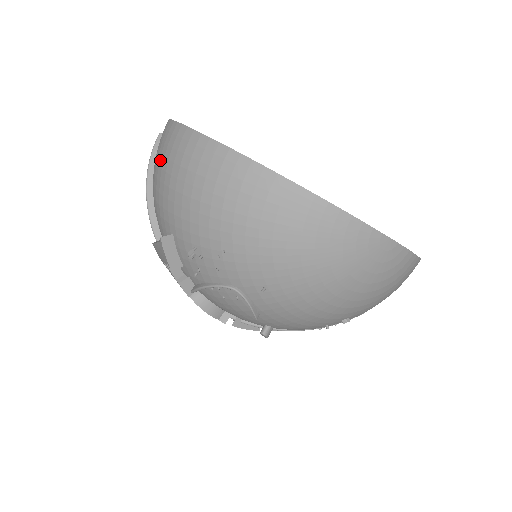
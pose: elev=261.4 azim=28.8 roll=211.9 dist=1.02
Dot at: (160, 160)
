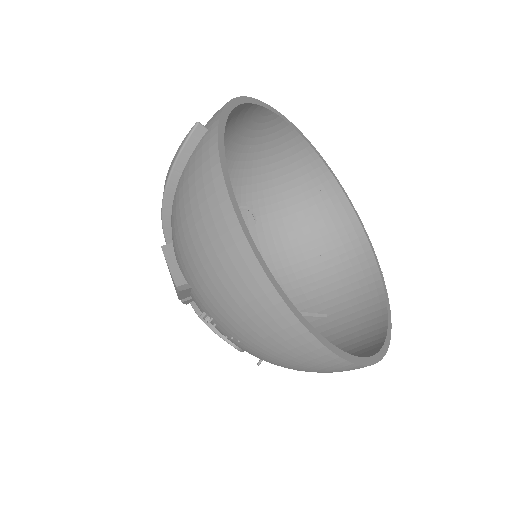
Dot at: (199, 222)
